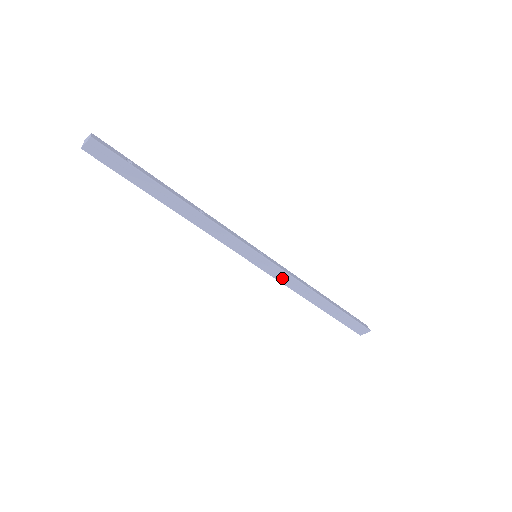
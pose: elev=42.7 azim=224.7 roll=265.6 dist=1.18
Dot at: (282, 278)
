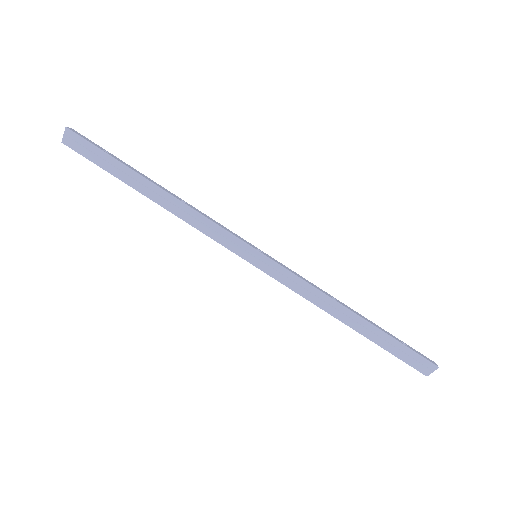
Dot at: (292, 284)
